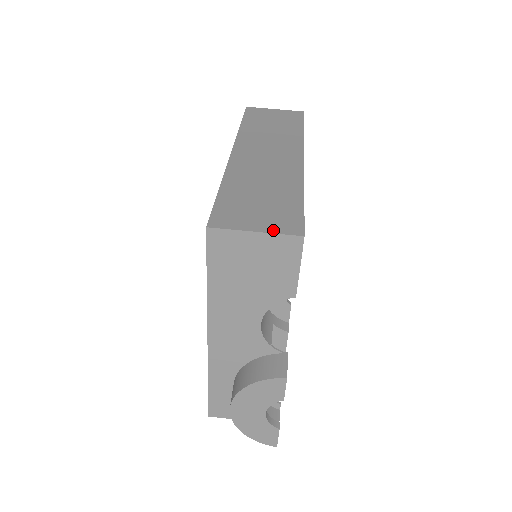
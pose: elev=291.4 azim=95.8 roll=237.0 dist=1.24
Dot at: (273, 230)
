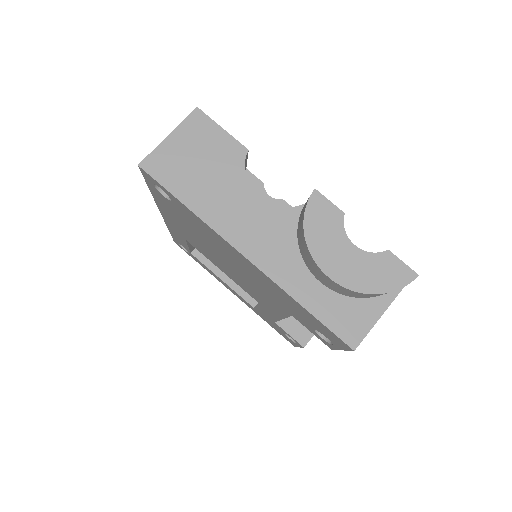
Dot at: (178, 127)
